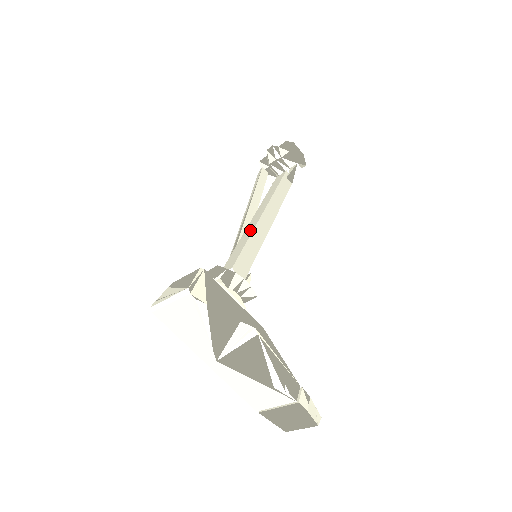
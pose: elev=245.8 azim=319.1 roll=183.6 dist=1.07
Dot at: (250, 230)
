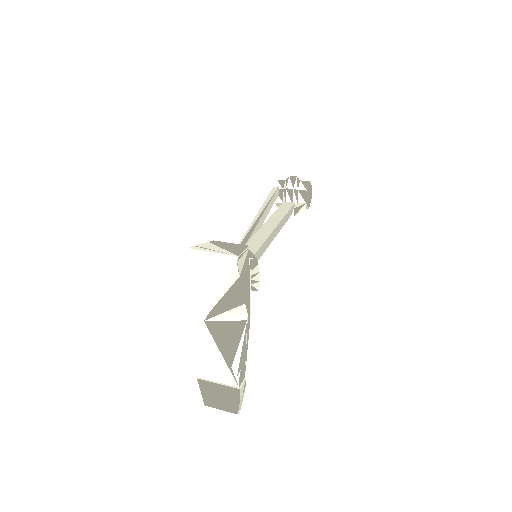
Dot at: (265, 234)
